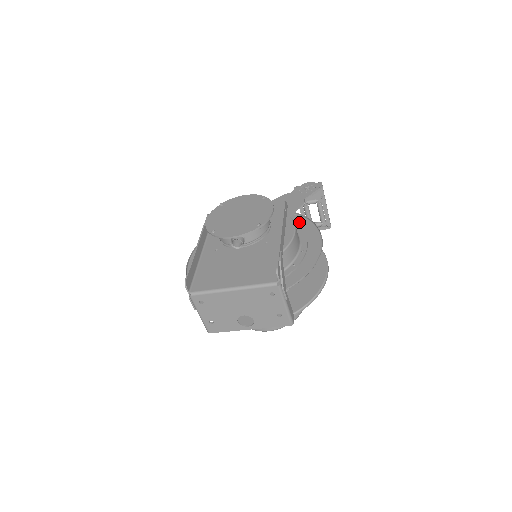
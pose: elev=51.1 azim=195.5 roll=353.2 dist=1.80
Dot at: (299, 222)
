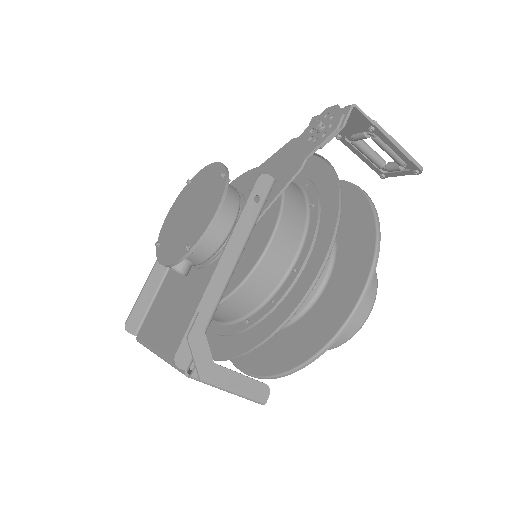
Dot at: (326, 188)
